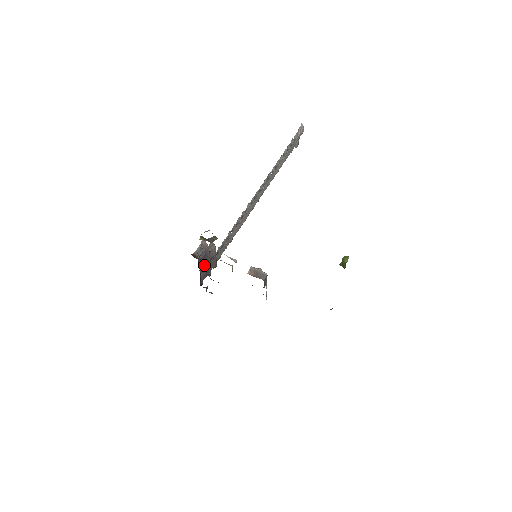
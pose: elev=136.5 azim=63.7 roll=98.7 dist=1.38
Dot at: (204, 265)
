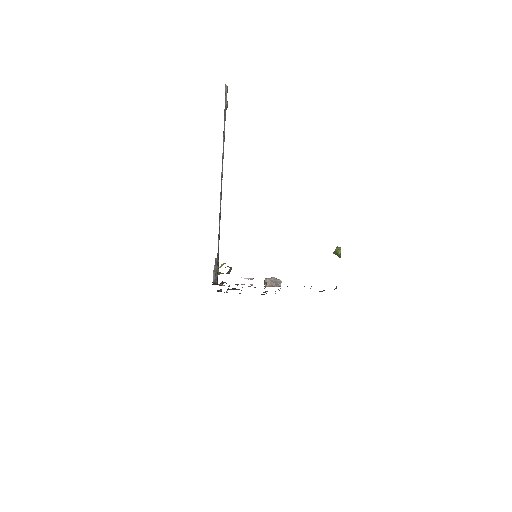
Dot at: (222, 284)
